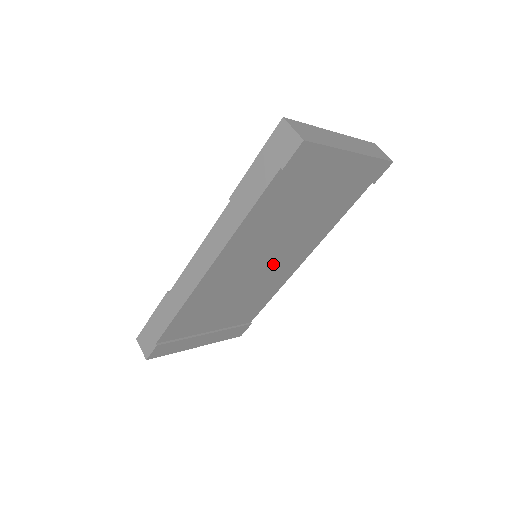
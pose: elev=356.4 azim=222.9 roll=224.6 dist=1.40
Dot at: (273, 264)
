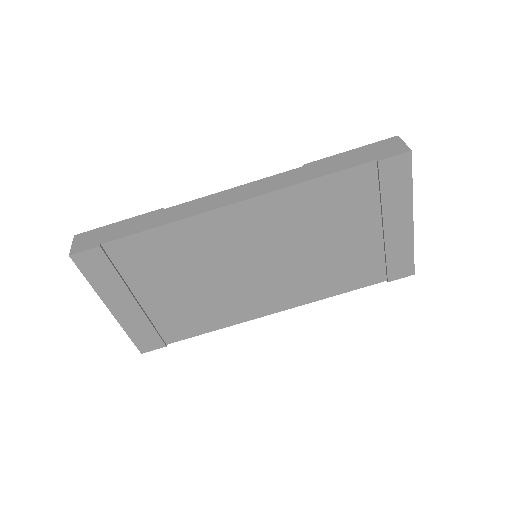
Dot at: (261, 278)
